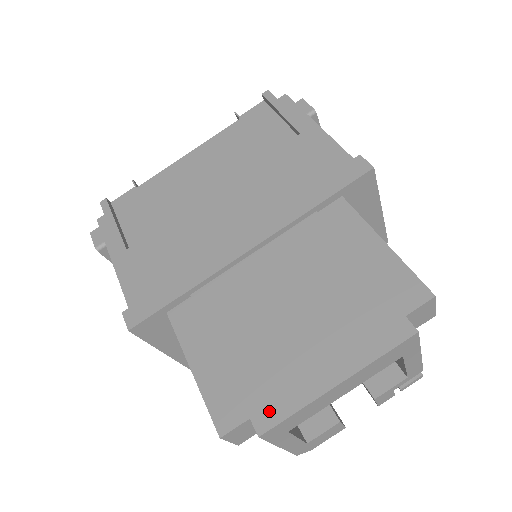
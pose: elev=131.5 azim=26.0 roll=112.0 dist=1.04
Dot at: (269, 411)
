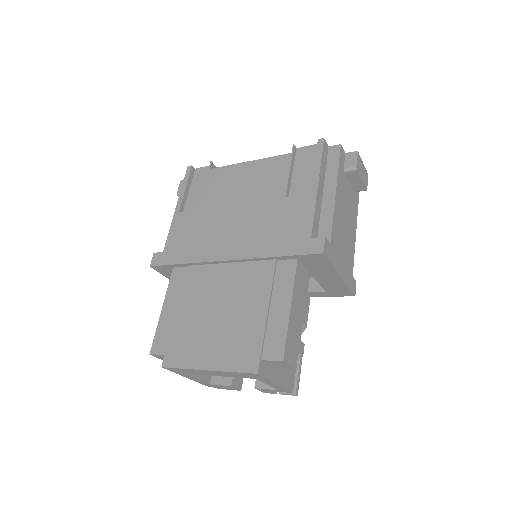
Dot at: (173, 358)
